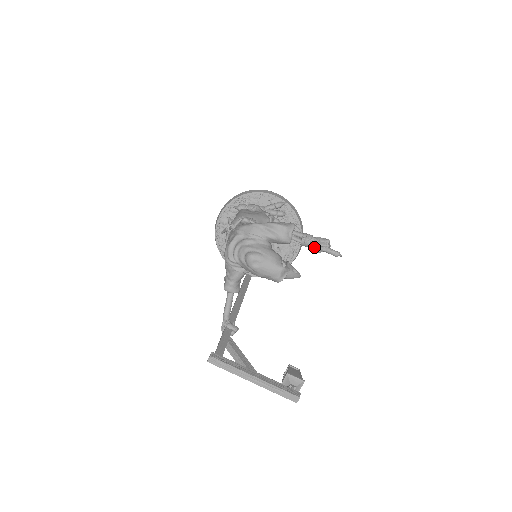
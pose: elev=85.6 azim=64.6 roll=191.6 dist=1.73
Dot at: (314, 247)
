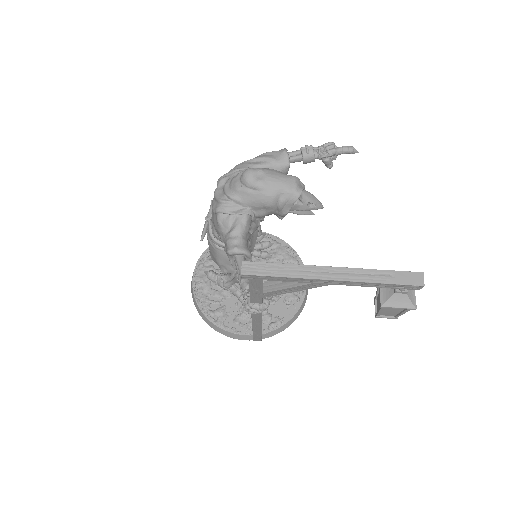
Dot at: (320, 155)
